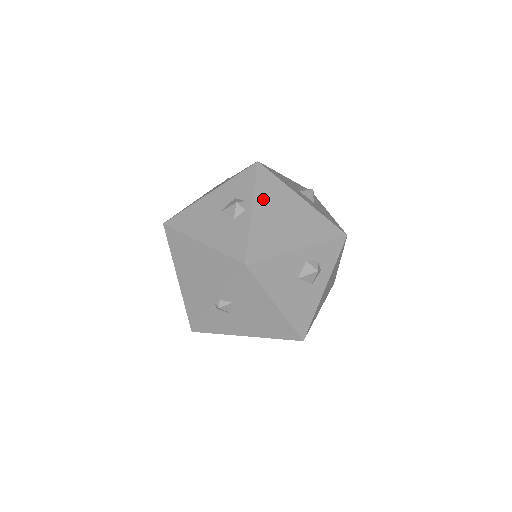
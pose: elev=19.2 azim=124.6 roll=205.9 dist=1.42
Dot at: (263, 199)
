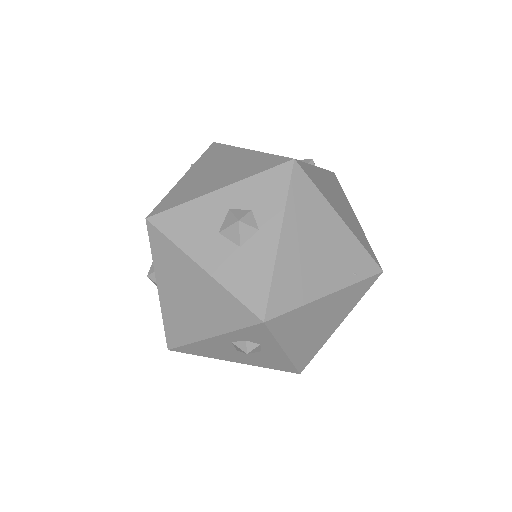
Dot at: (163, 274)
